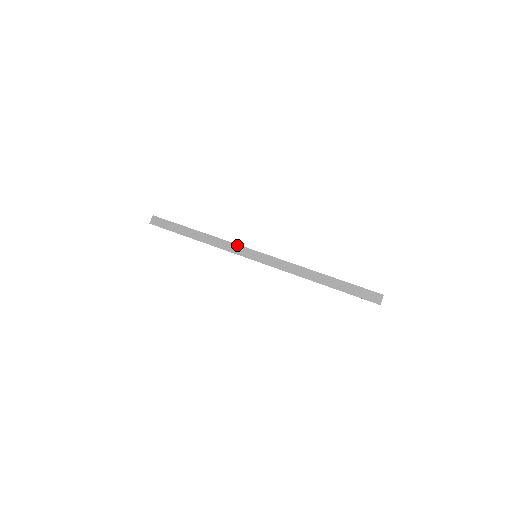
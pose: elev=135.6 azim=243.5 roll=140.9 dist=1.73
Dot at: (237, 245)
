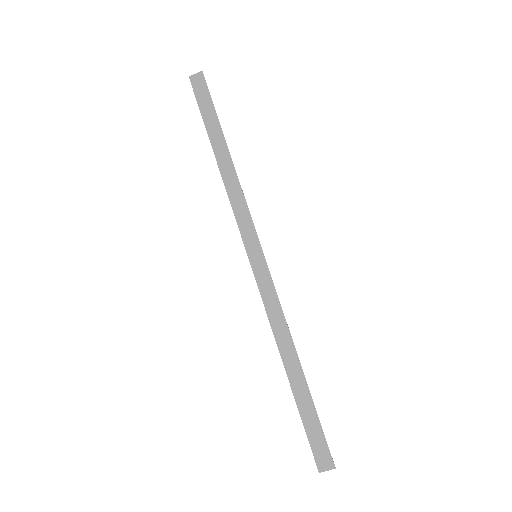
Dot at: (250, 218)
